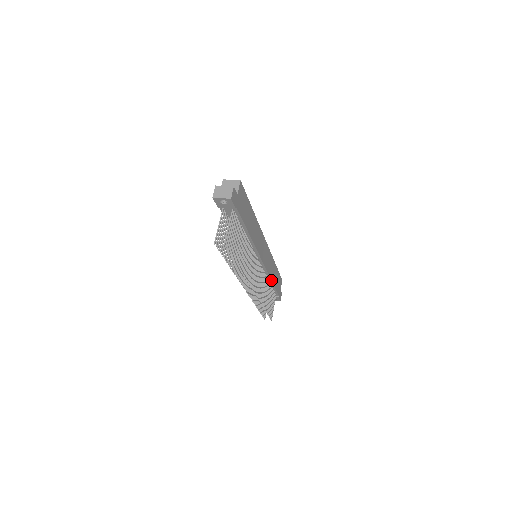
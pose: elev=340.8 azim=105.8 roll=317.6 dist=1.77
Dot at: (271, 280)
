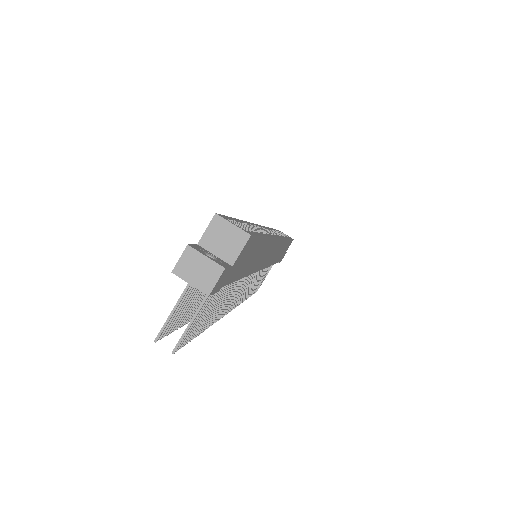
Dot at: (272, 264)
